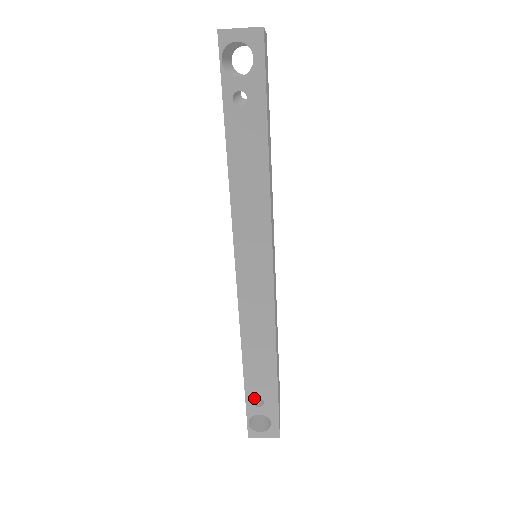
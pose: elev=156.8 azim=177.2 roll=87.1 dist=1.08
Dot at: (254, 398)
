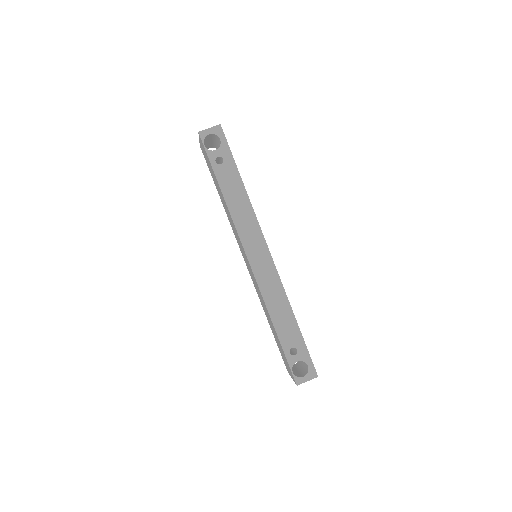
Dot at: (289, 349)
